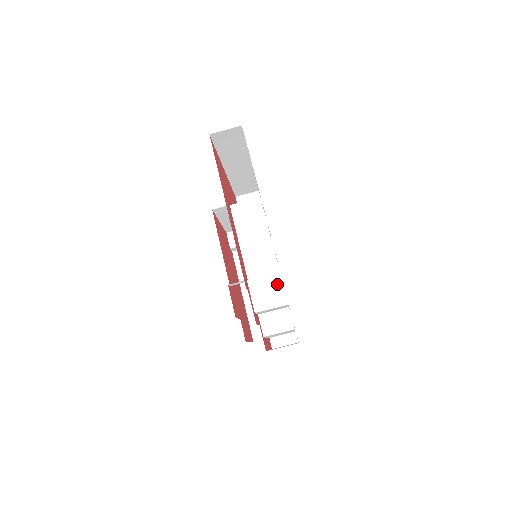
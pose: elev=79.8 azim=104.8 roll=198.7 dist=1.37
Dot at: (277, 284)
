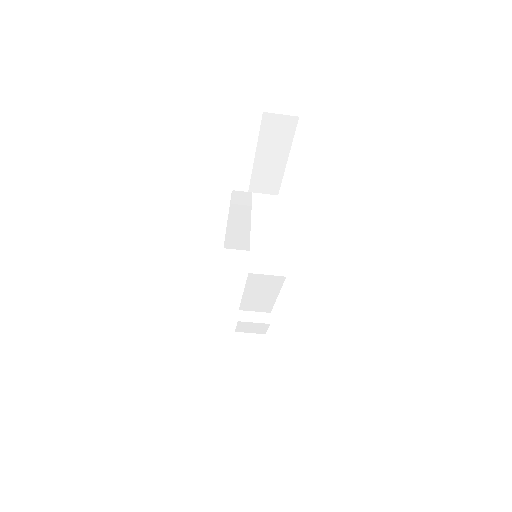
Dot at: (263, 327)
